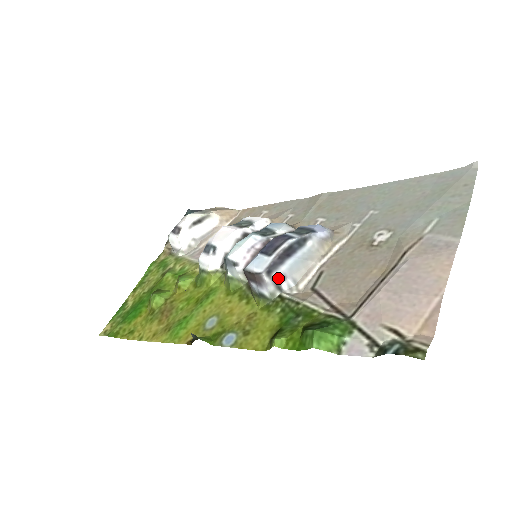
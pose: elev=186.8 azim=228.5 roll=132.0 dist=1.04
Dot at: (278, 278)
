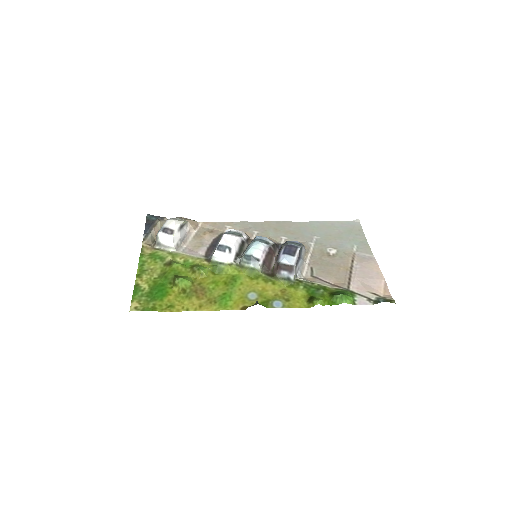
Dot at: (297, 269)
